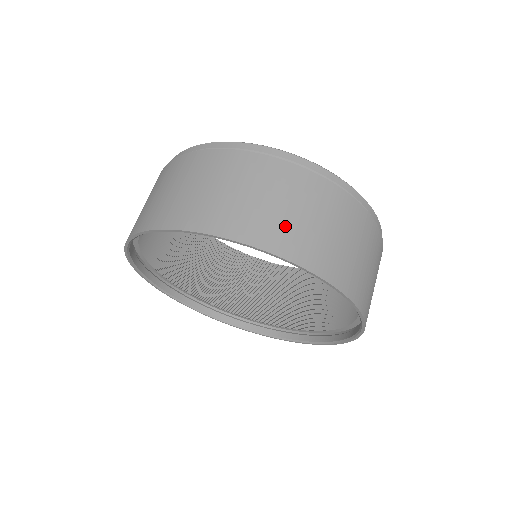
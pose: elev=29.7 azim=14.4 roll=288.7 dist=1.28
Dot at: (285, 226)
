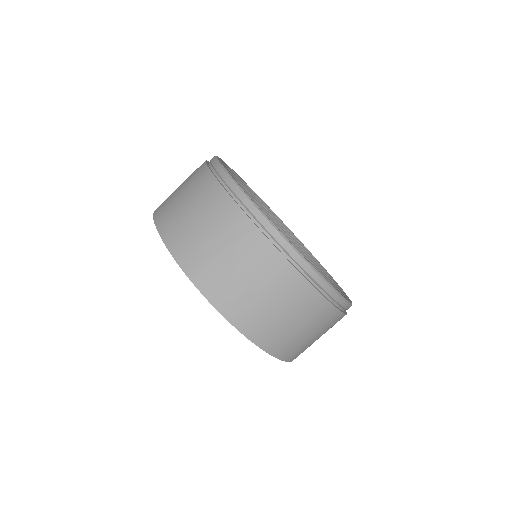
Dot at: (253, 309)
